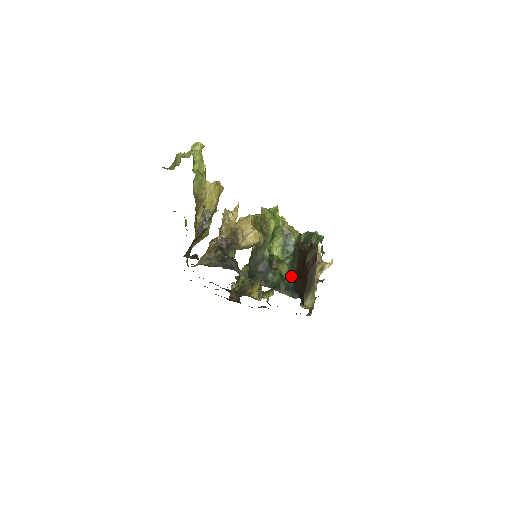
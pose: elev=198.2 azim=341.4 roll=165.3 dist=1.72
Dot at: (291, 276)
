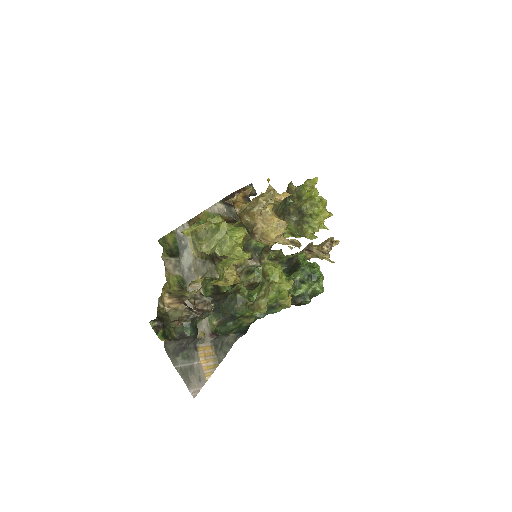
Dot at: occluded
